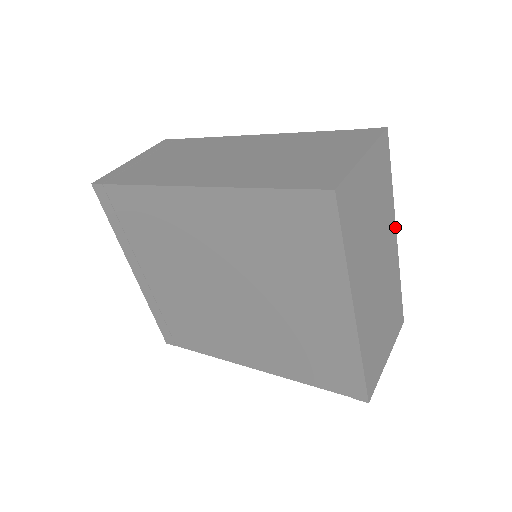
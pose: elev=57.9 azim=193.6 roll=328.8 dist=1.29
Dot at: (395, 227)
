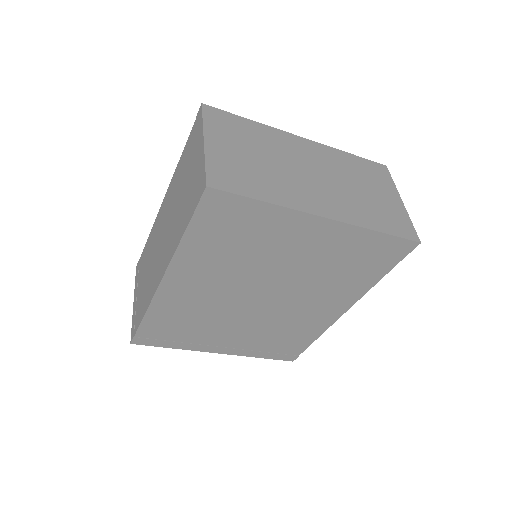
Dot at: (292, 135)
